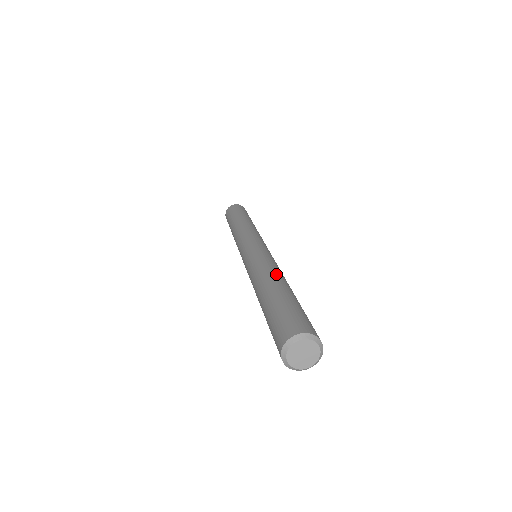
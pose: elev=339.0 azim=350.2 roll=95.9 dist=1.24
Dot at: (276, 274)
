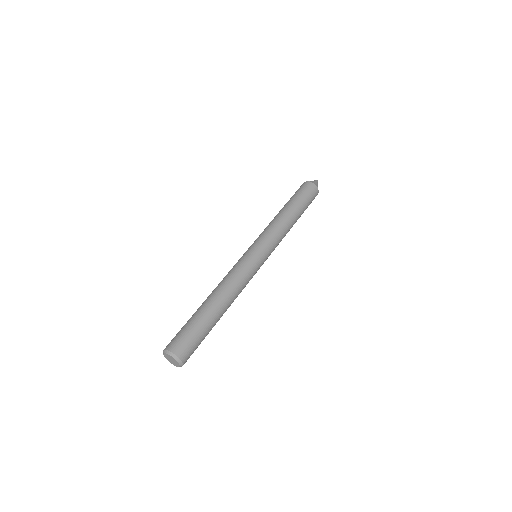
Dot at: (226, 295)
